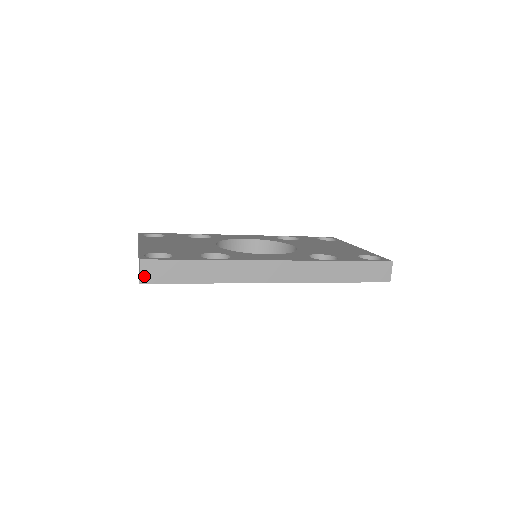
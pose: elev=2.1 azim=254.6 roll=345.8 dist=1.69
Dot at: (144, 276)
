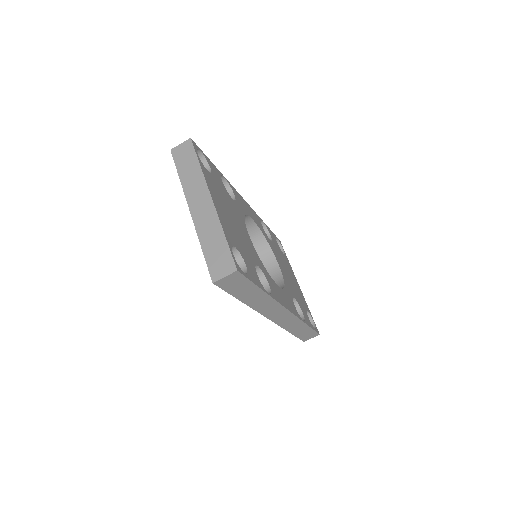
Dot at: (223, 280)
